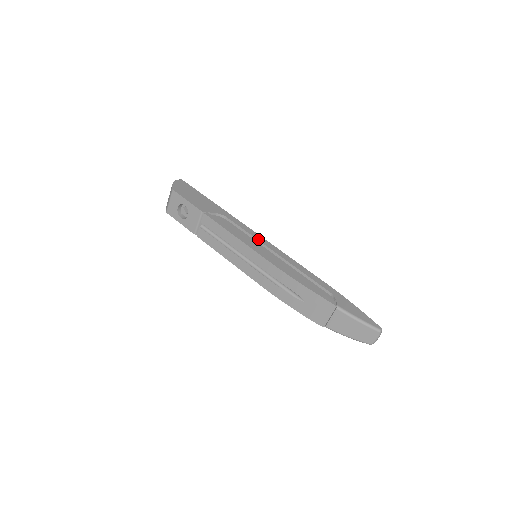
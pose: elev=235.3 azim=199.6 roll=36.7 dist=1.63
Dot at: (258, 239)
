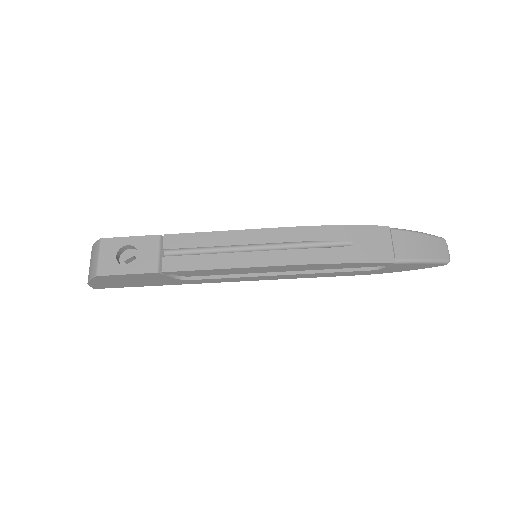
Dot at: occluded
